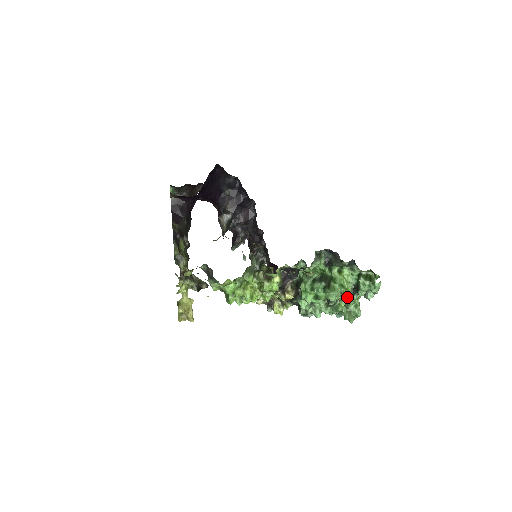
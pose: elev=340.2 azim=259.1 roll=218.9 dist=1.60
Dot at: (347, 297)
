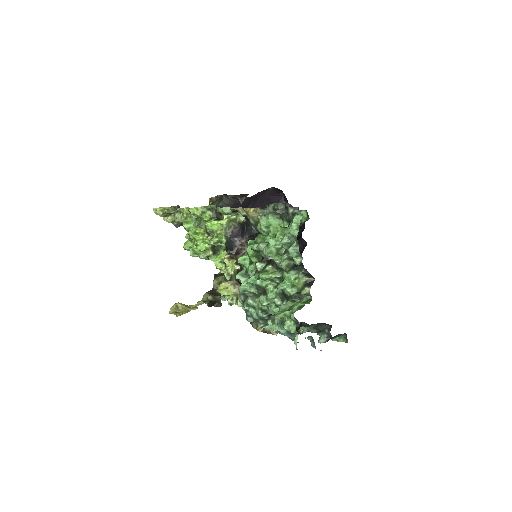
Dot at: (283, 270)
